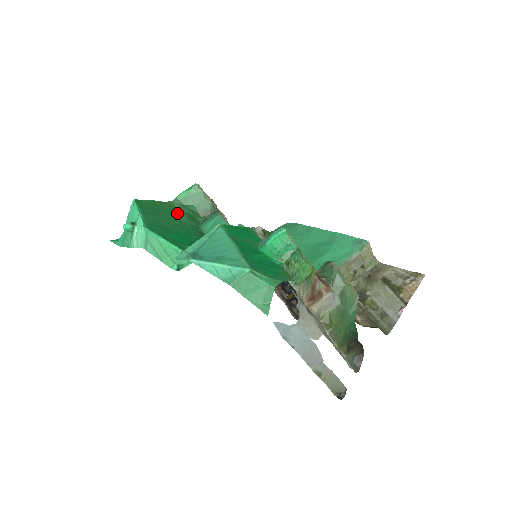
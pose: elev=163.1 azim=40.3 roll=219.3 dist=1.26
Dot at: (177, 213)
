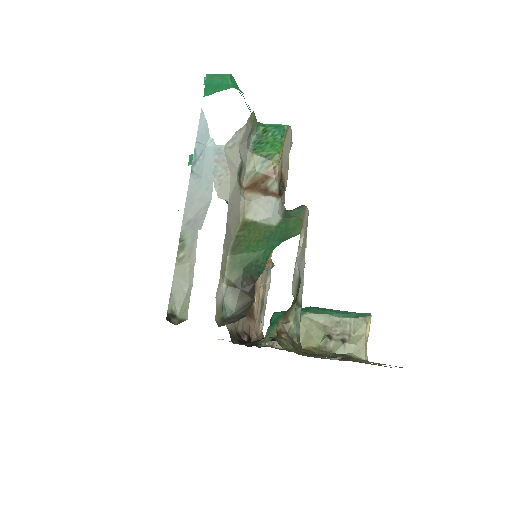
Dot at: occluded
